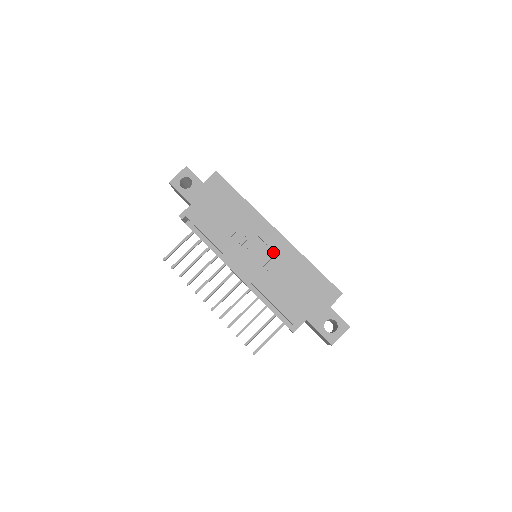
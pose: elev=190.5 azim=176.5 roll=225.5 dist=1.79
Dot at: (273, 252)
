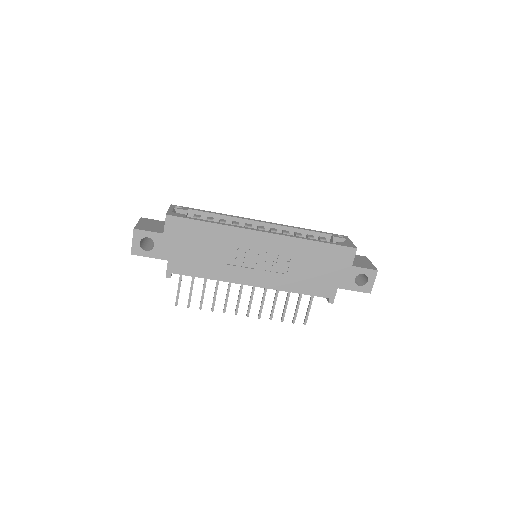
Dot at: (273, 253)
